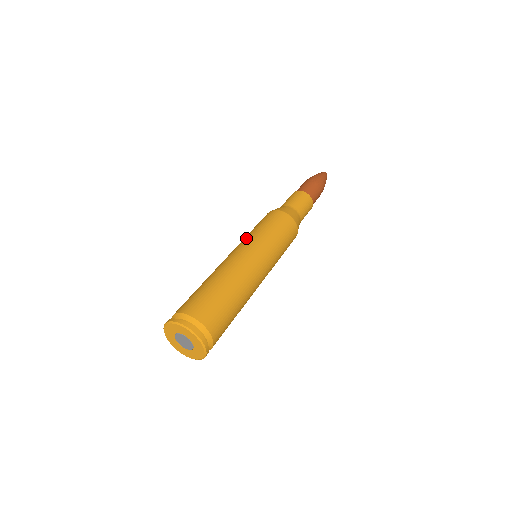
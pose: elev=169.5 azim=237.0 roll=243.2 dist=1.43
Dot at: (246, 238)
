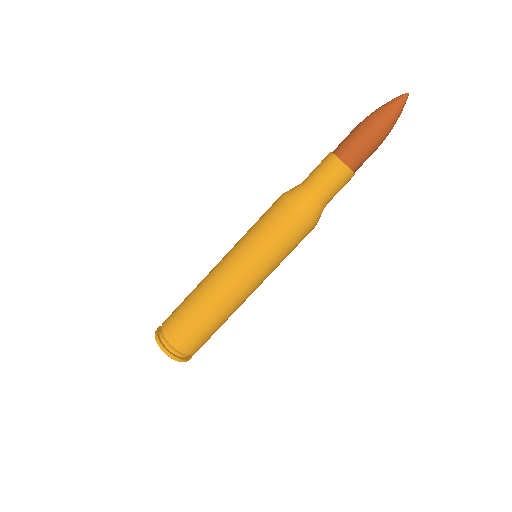
Dot at: (242, 247)
